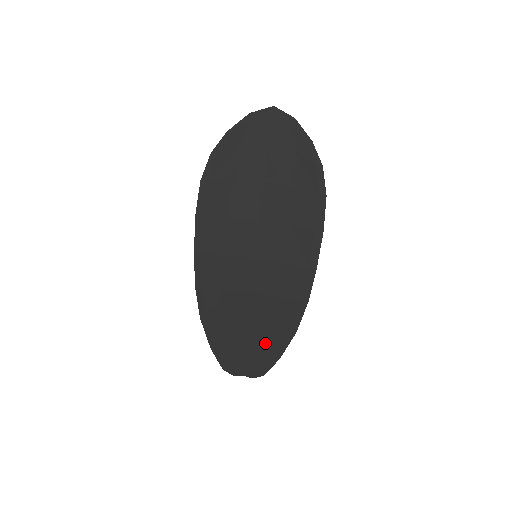
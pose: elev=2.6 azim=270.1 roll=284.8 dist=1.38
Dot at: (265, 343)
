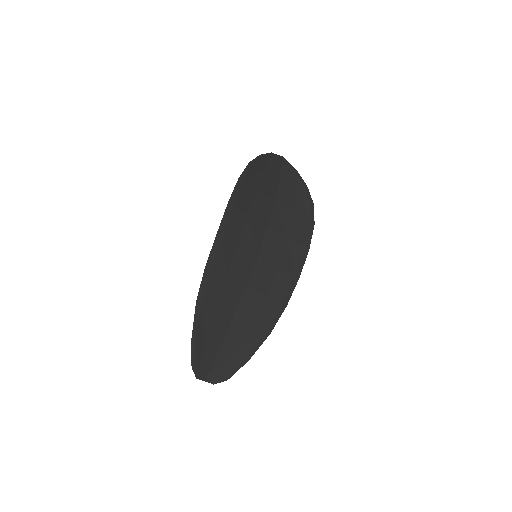
Dot at: (240, 342)
